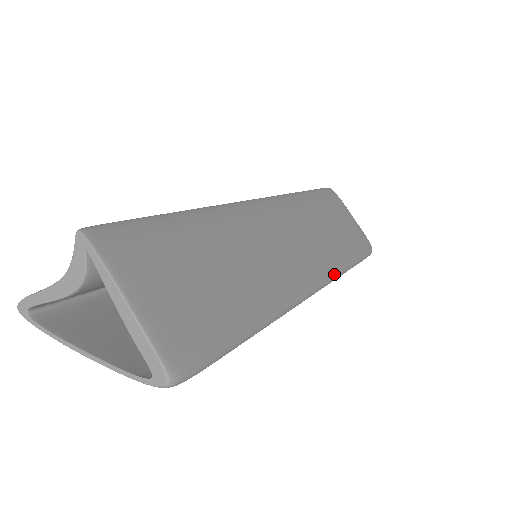
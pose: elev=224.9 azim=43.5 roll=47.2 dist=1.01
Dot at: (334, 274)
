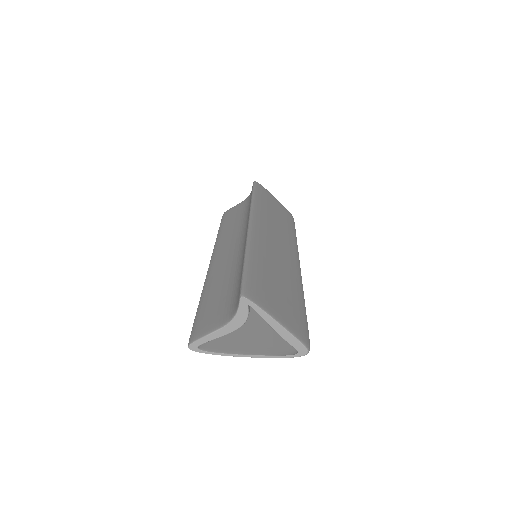
Dot at: (297, 250)
